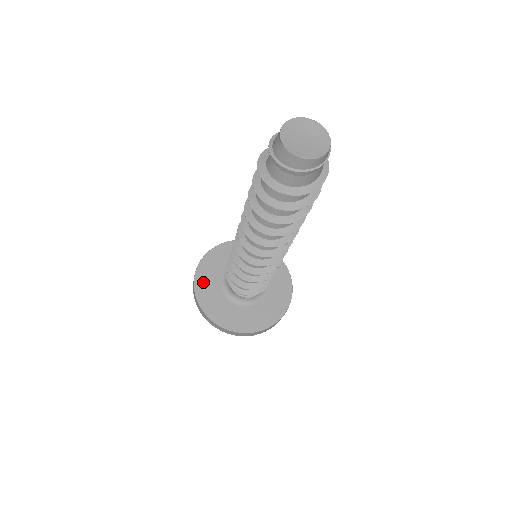
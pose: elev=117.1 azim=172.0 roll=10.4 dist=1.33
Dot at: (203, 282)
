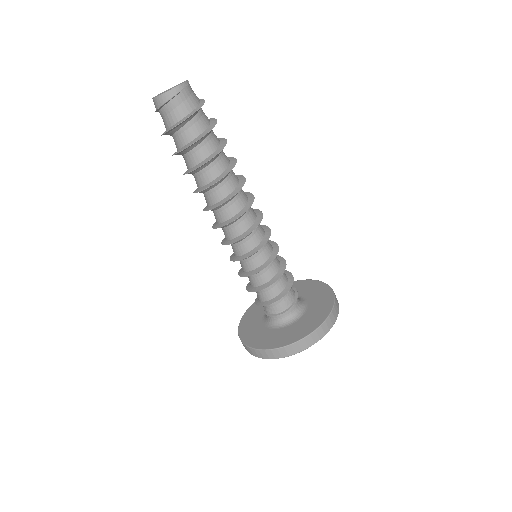
Dot at: occluded
